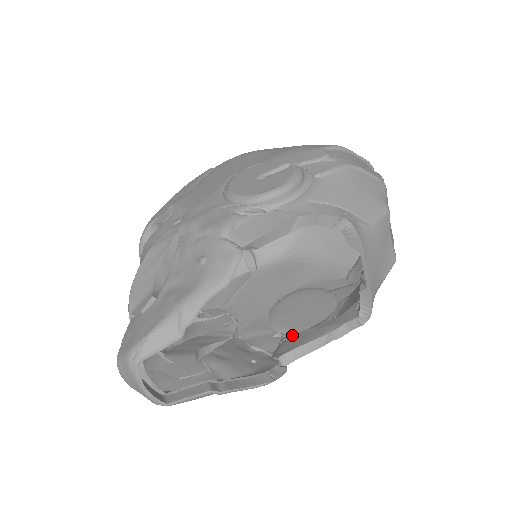
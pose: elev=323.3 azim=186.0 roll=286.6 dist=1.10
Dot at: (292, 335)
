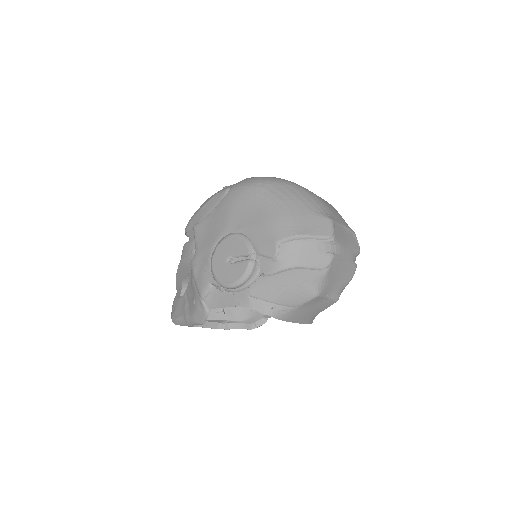
Dot at: occluded
